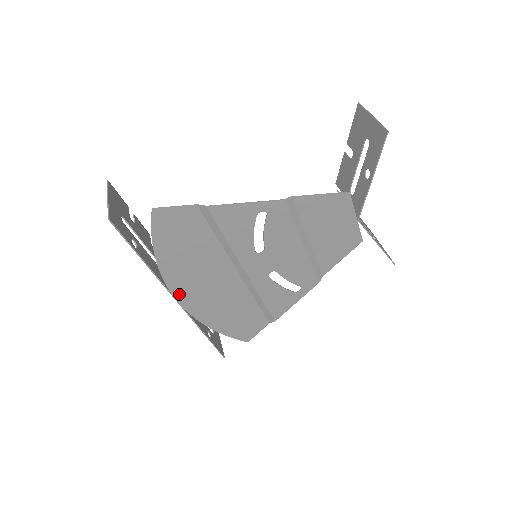
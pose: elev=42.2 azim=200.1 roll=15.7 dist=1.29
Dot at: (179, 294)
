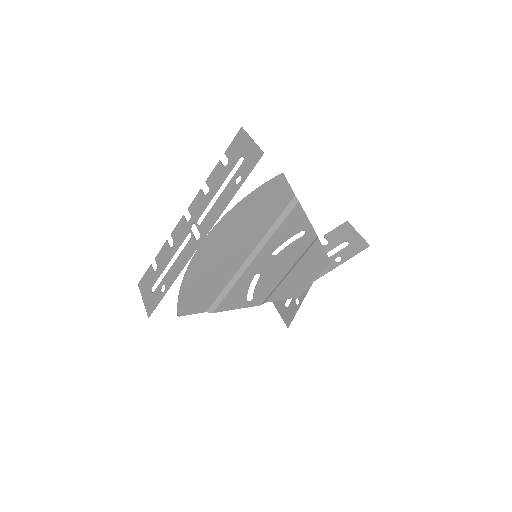
Dot at: (211, 238)
